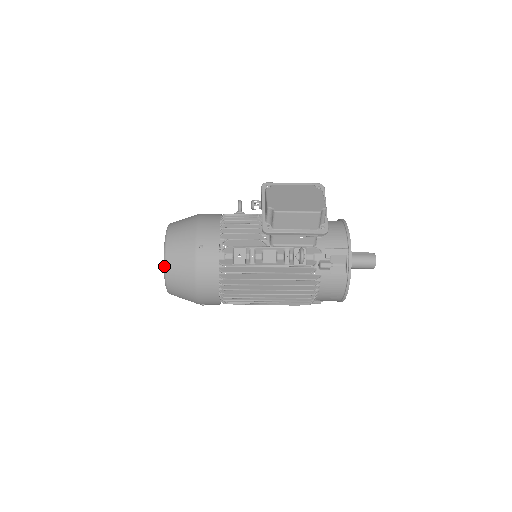
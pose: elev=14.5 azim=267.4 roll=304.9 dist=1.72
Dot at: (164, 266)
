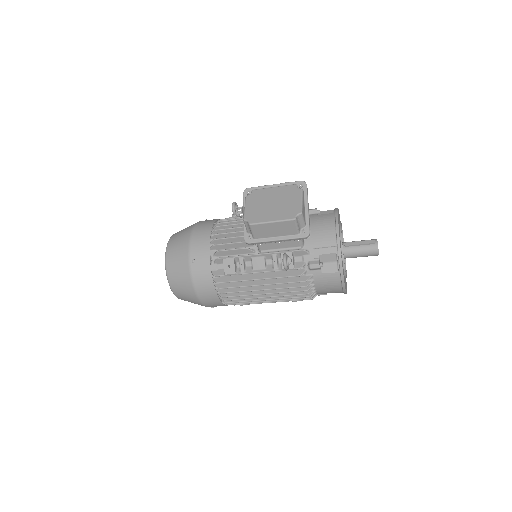
Dot at: occluded
